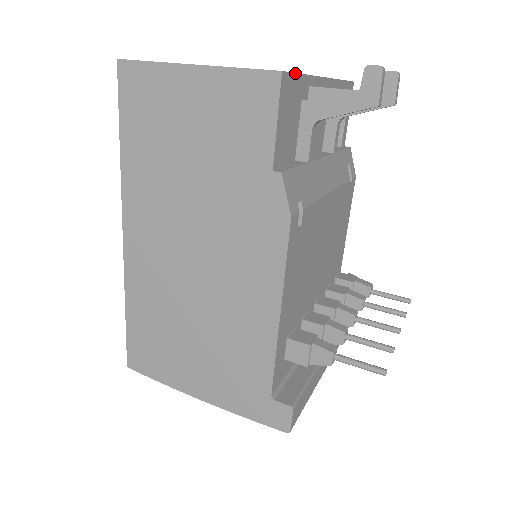
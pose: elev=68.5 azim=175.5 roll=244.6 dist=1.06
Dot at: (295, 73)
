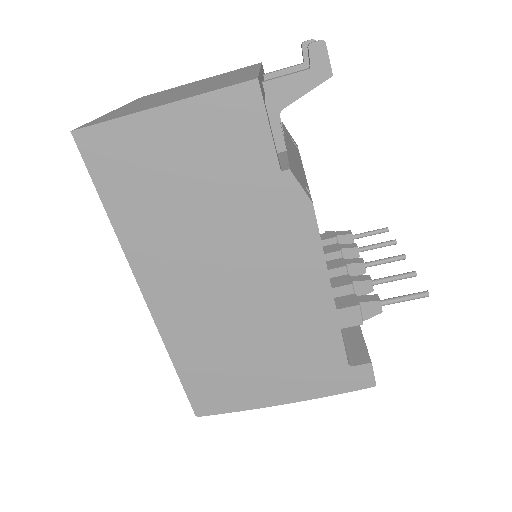
Dot at: (258, 75)
